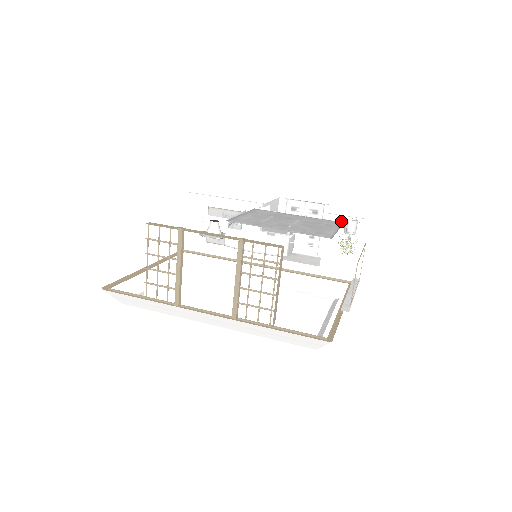
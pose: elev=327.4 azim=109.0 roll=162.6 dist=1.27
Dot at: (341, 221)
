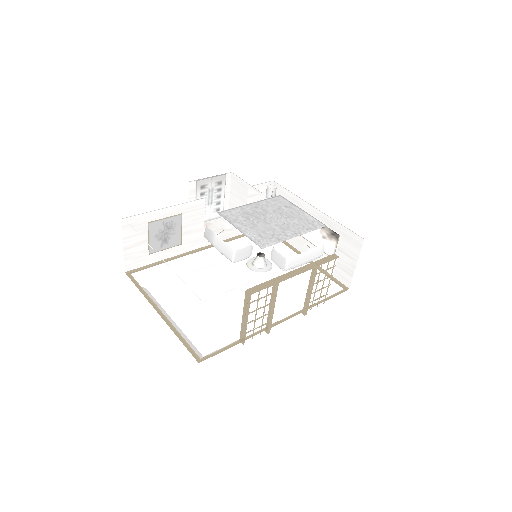
Dot at: (258, 189)
